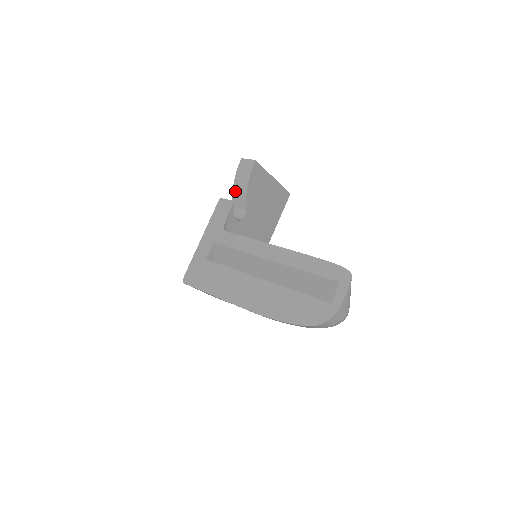
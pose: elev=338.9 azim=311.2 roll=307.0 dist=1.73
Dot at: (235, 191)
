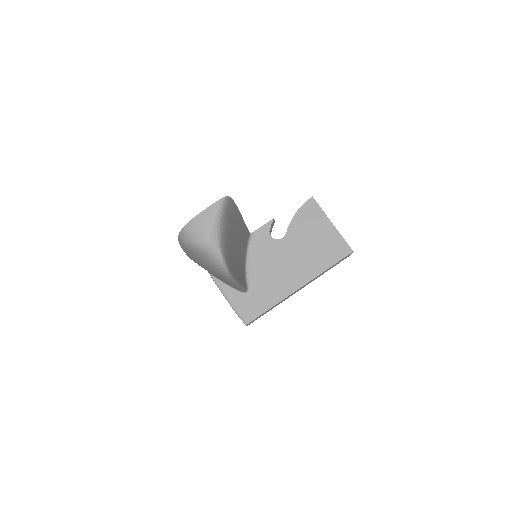
Dot at: occluded
